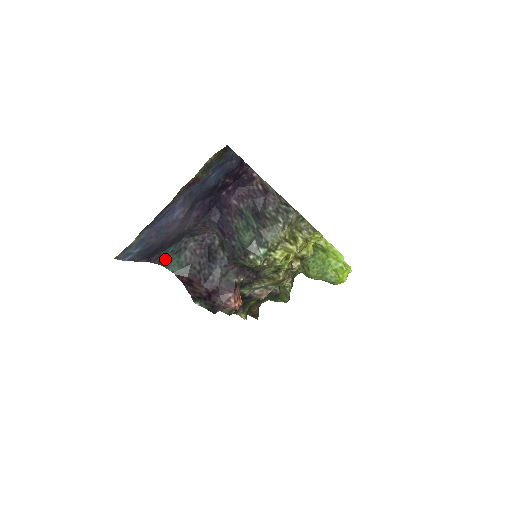
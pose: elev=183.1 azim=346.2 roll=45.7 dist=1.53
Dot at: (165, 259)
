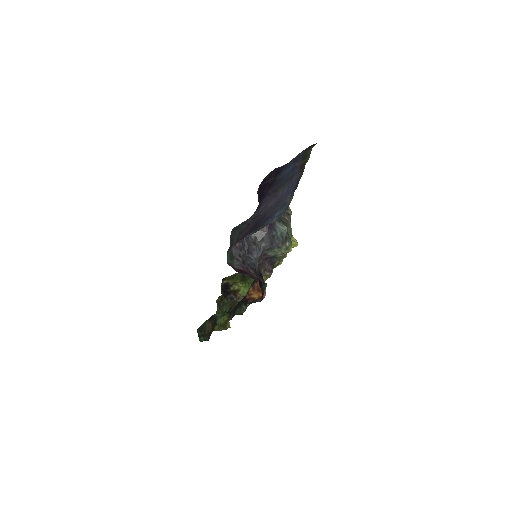
Dot at: (230, 246)
